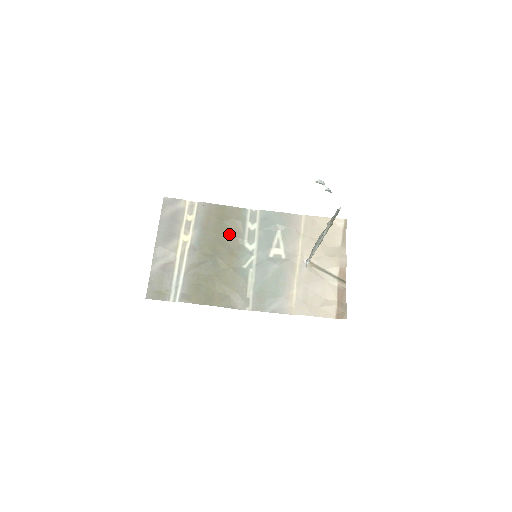
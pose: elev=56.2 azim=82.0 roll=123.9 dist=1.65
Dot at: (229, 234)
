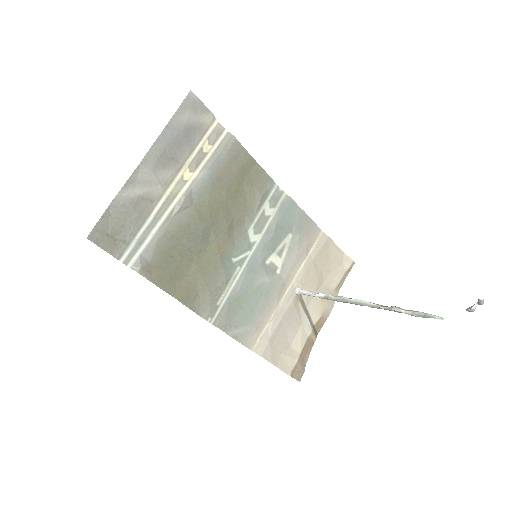
Dot at: (240, 204)
